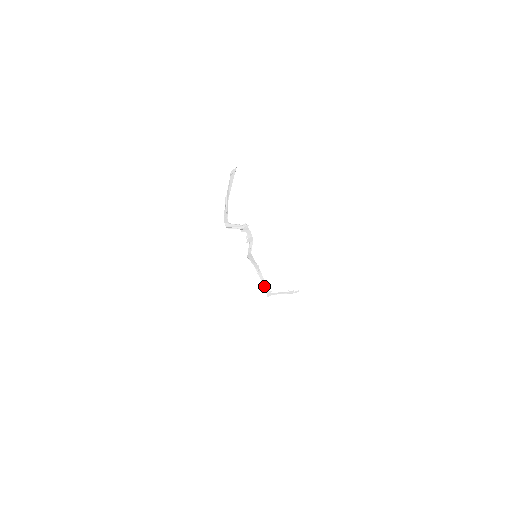
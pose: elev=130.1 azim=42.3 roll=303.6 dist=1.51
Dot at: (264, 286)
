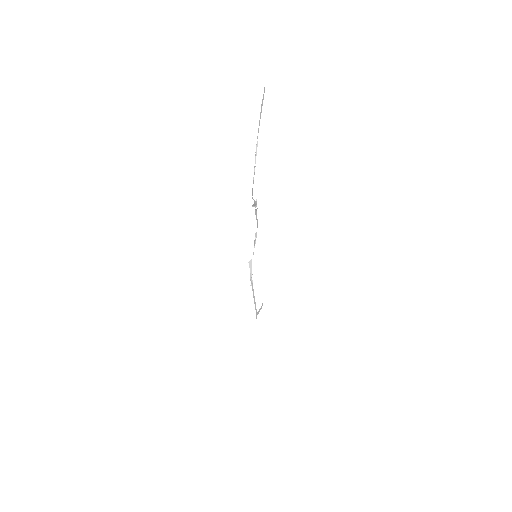
Dot at: occluded
